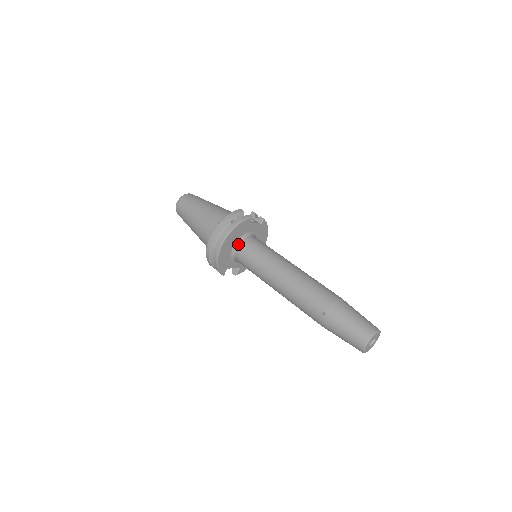
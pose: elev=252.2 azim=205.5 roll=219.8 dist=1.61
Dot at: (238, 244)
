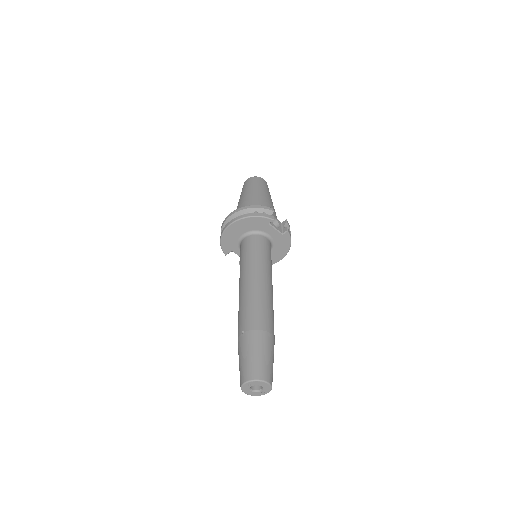
Dot at: (248, 235)
